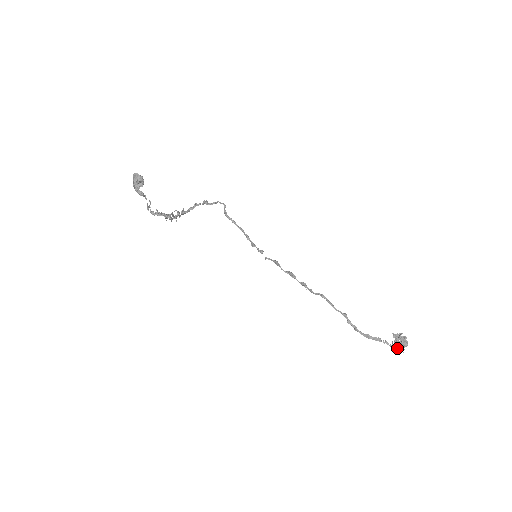
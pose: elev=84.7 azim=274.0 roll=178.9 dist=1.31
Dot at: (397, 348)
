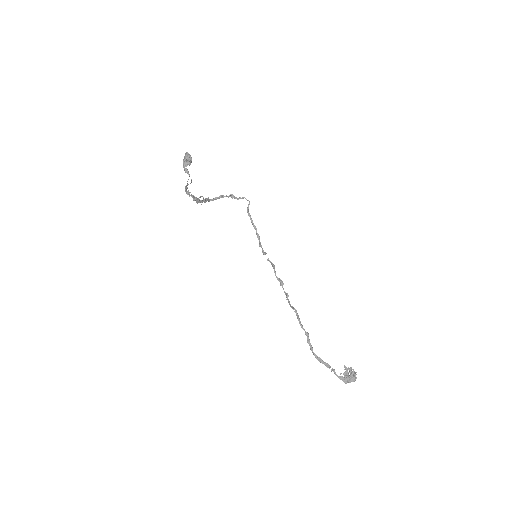
Dot at: (342, 380)
